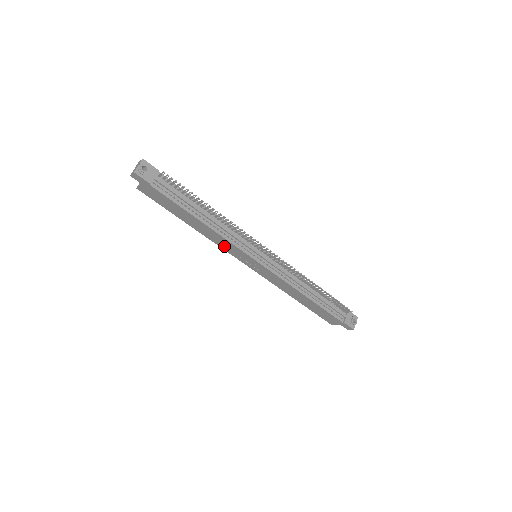
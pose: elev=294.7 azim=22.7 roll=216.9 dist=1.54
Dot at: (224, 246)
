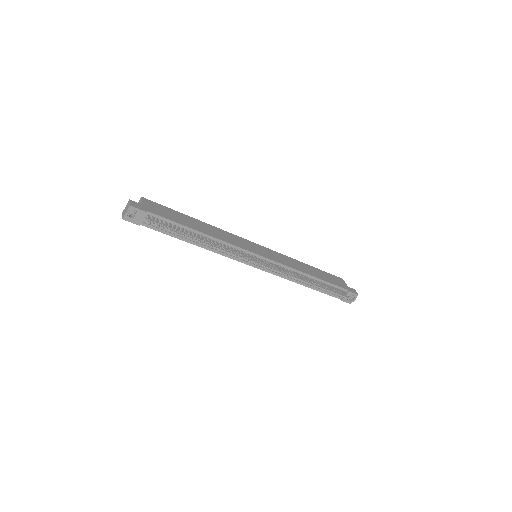
Dot at: occluded
